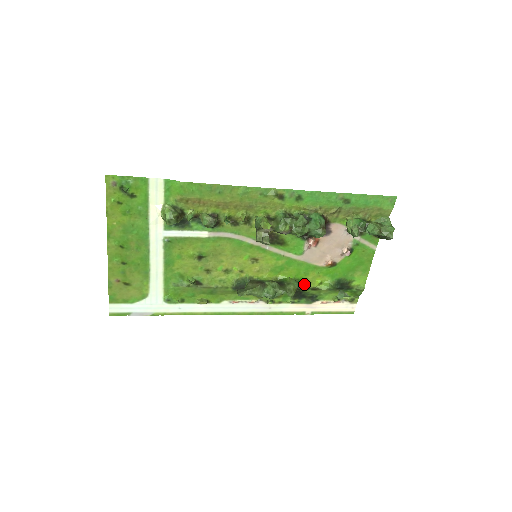
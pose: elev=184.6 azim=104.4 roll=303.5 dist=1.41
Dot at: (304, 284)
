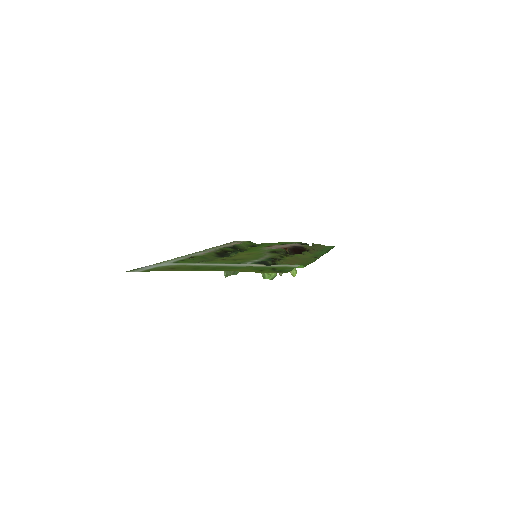
Dot at: occluded
